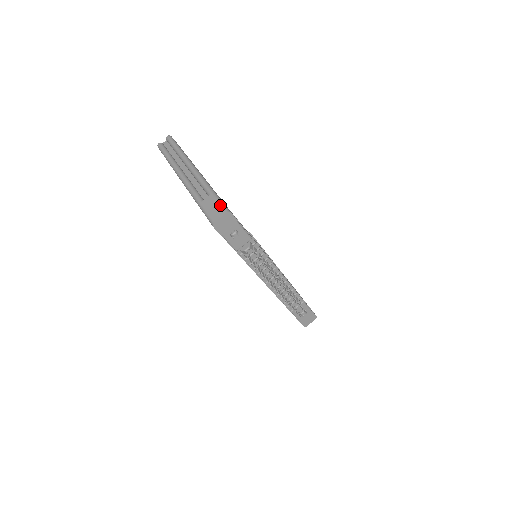
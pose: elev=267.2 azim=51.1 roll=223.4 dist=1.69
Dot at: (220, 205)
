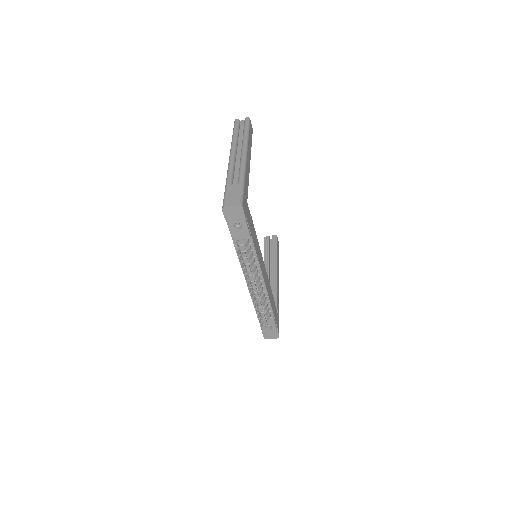
Dot at: (239, 196)
